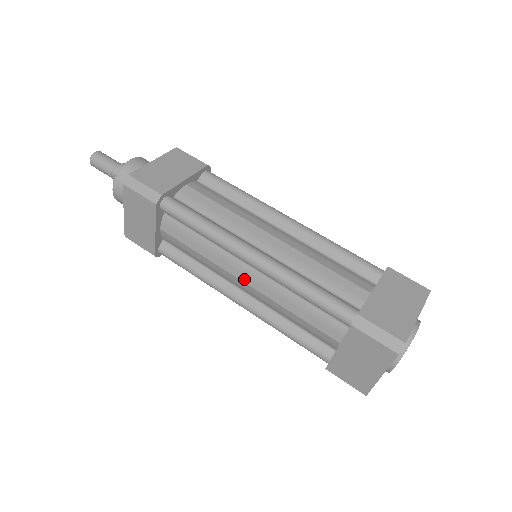
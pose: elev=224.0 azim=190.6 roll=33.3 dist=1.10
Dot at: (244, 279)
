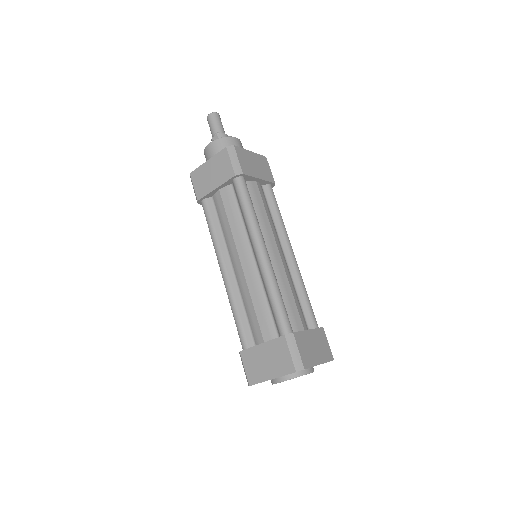
Dot at: (243, 261)
